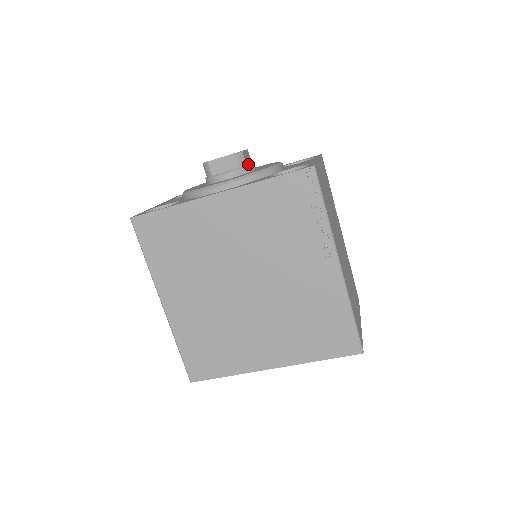
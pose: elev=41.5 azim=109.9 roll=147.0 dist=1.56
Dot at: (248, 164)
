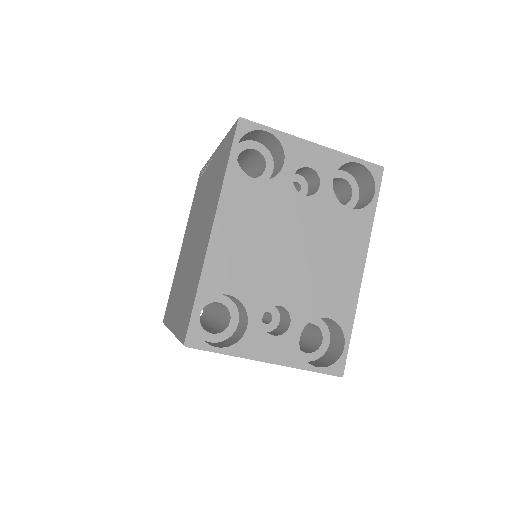
Dot at: occluded
